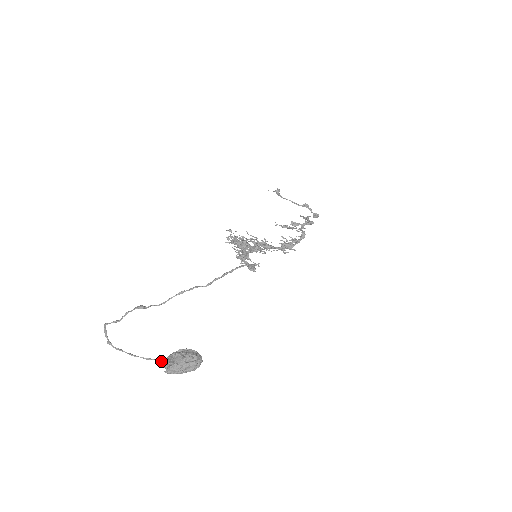
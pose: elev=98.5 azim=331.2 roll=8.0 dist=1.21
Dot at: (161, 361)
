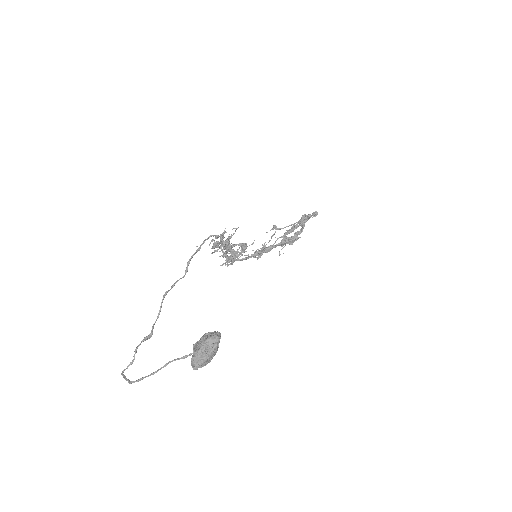
Dot at: (178, 358)
